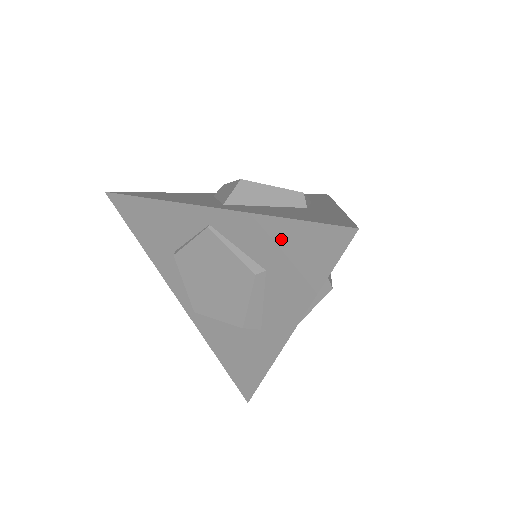
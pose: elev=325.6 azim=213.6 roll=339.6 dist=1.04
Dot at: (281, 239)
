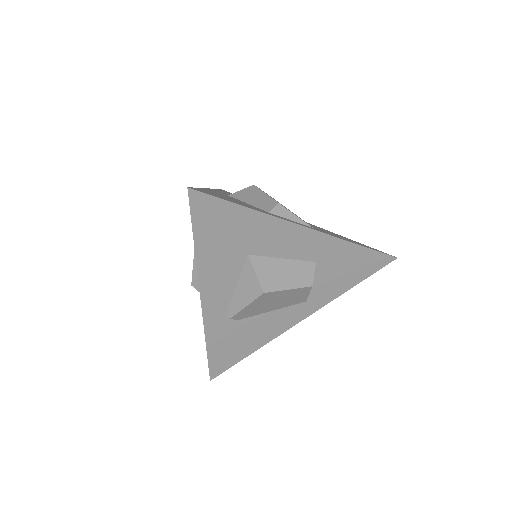
Dot at: occluded
